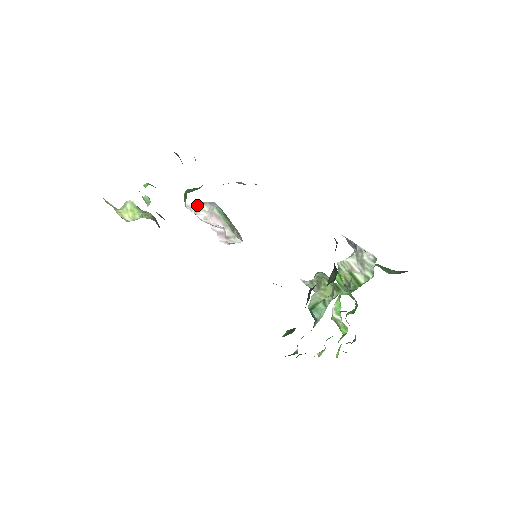
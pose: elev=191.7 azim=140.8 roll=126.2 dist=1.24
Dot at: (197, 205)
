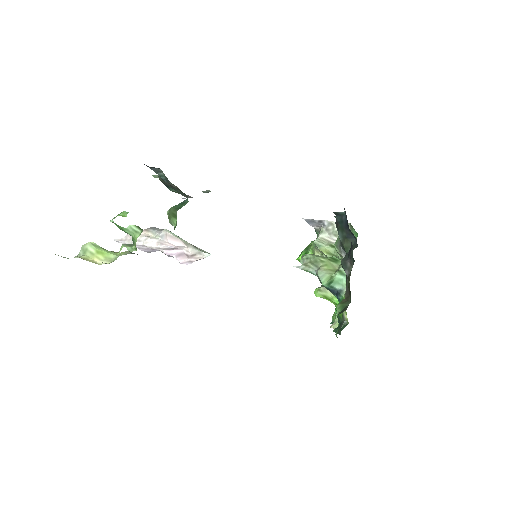
Dot at: occluded
